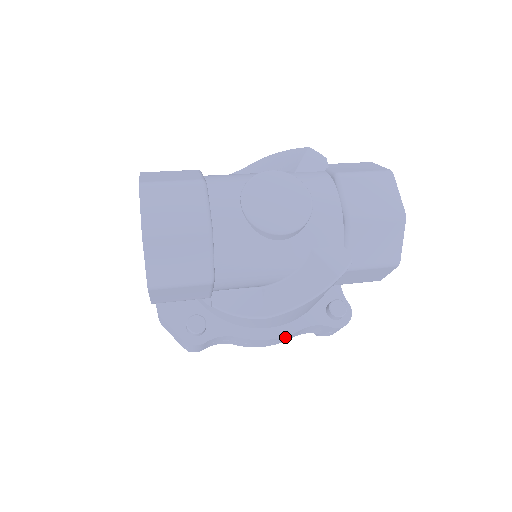
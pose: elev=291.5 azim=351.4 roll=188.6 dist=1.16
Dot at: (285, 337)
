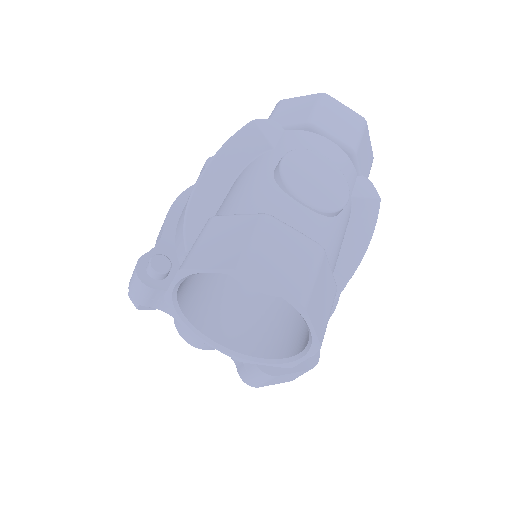
Dot at: occluded
